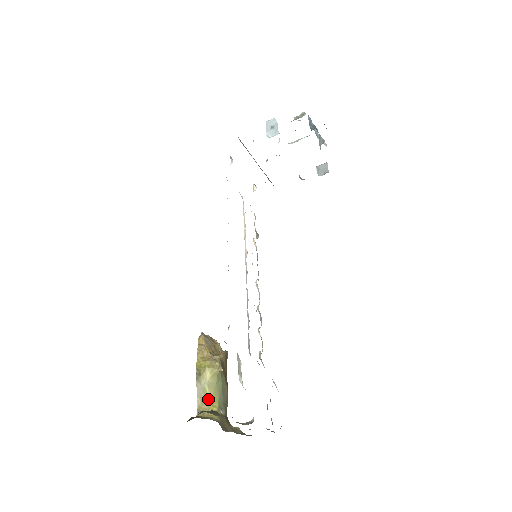
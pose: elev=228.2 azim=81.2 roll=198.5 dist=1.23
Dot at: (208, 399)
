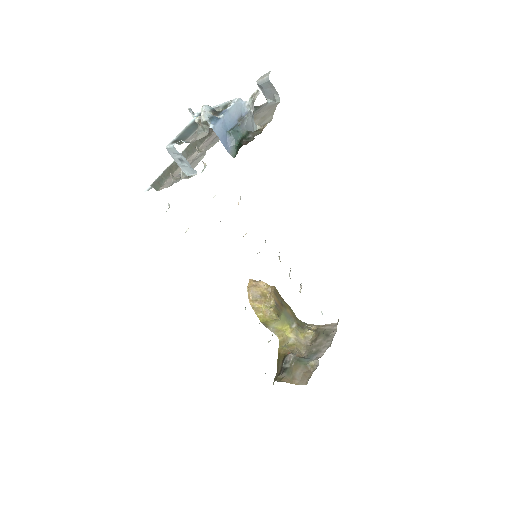
Dot at: (280, 329)
